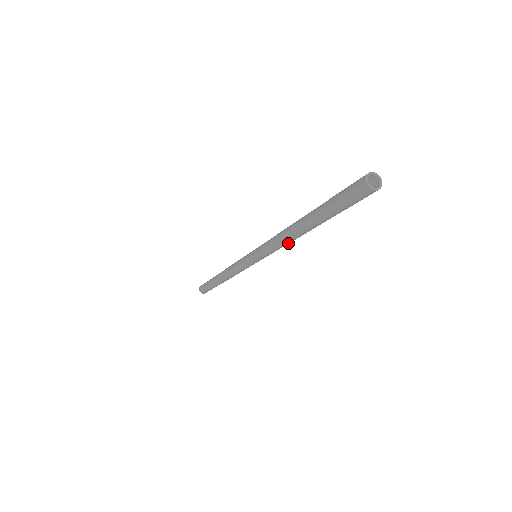
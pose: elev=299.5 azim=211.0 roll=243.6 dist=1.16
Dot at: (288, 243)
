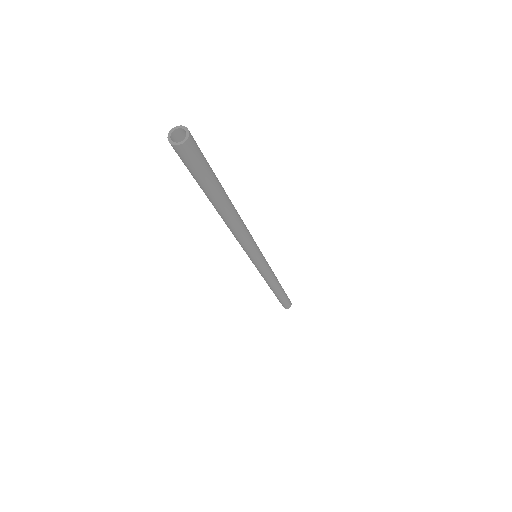
Dot at: (240, 233)
